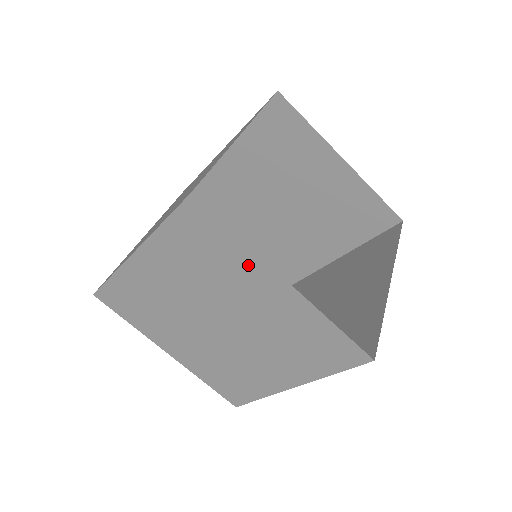
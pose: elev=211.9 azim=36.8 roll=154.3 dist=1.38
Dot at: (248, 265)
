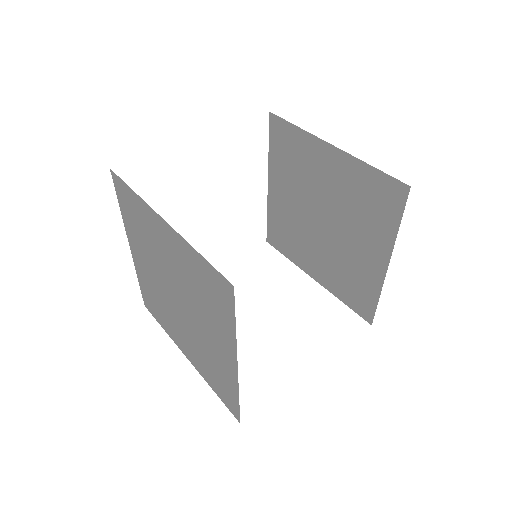
Dot at: (147, 215)
